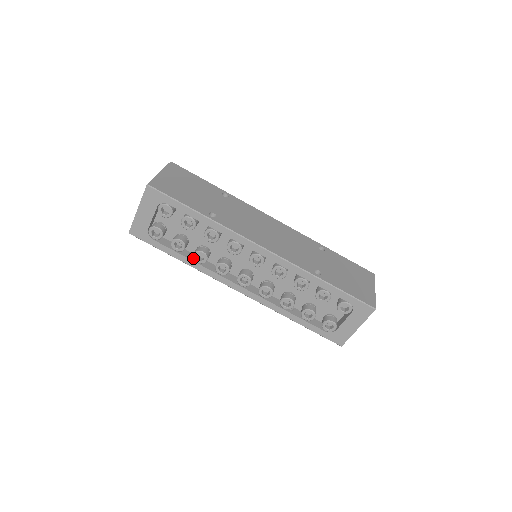
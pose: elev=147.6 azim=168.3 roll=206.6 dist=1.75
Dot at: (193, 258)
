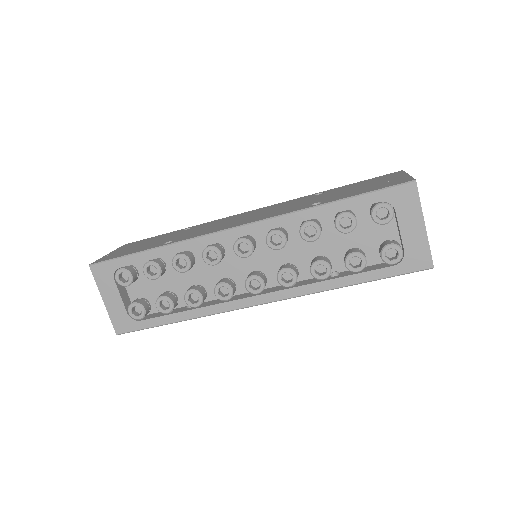
Dot at: (191, 308)
